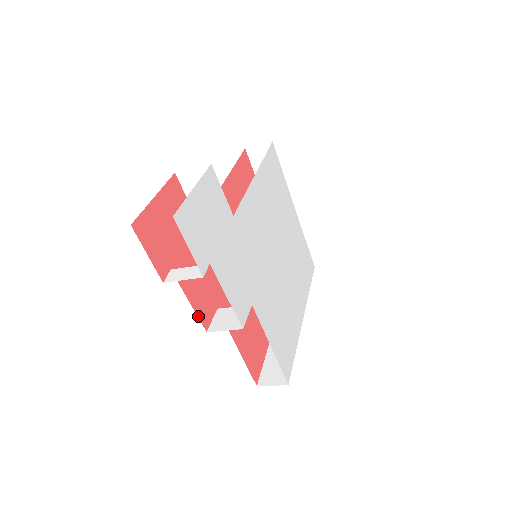
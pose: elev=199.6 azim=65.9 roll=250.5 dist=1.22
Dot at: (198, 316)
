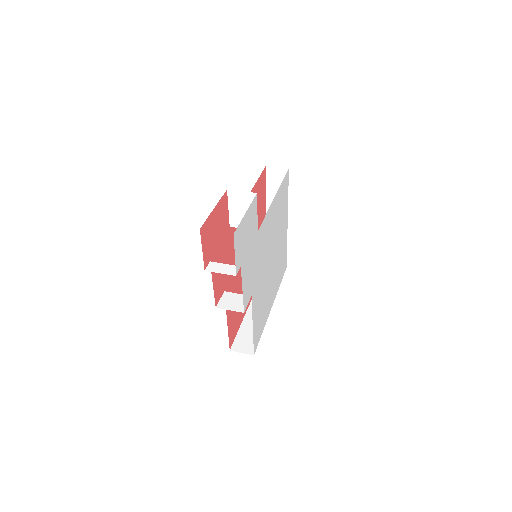
Dot at: (214, 296)
